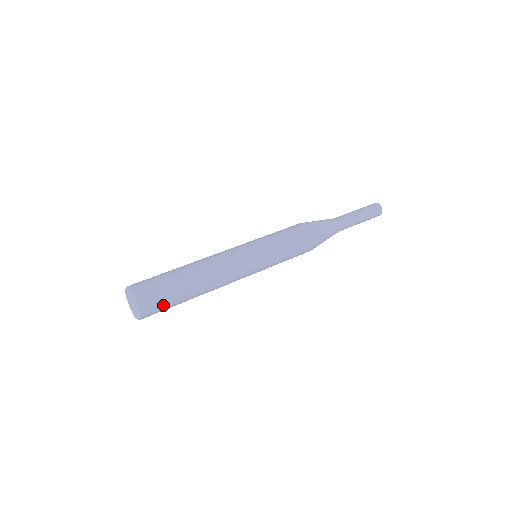
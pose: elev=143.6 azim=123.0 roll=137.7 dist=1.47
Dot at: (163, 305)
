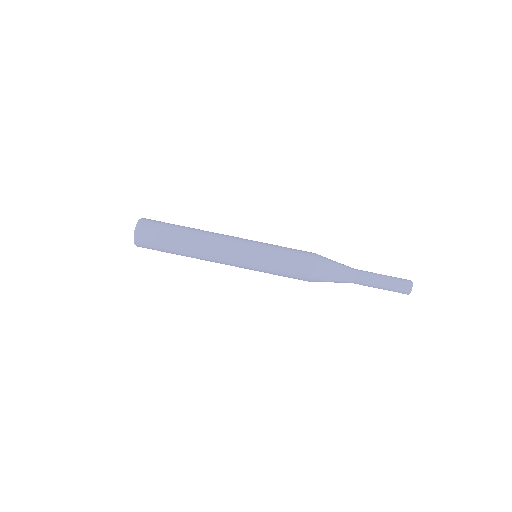
Dot at: occluded
